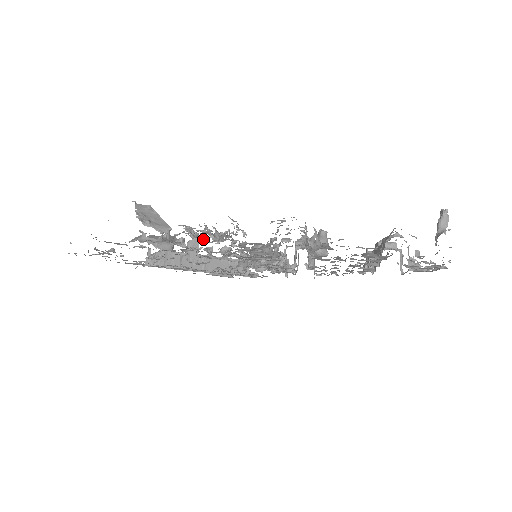
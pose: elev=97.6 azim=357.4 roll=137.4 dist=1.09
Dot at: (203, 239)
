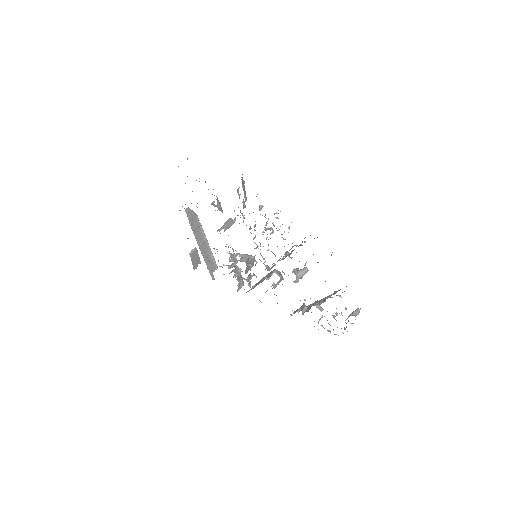
Dot at: occluded
